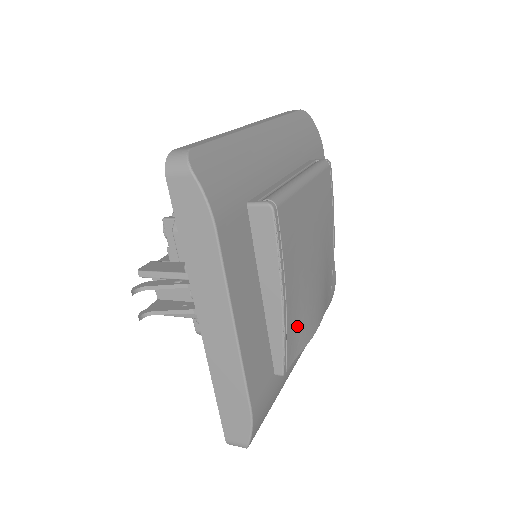
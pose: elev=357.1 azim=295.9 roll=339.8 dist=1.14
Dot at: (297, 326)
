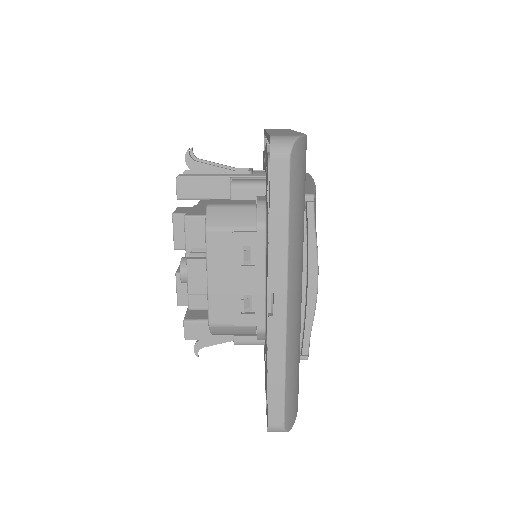
Dot at: occluded
